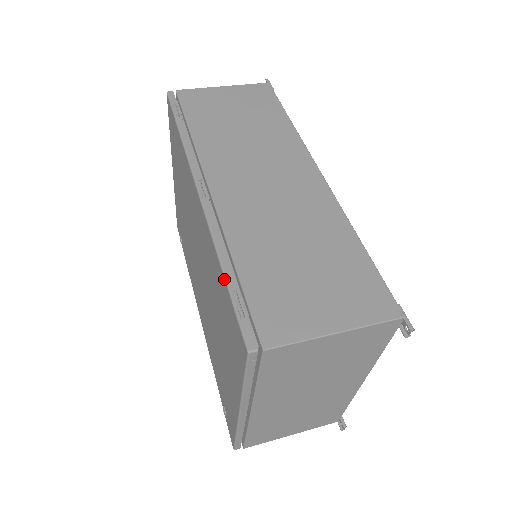
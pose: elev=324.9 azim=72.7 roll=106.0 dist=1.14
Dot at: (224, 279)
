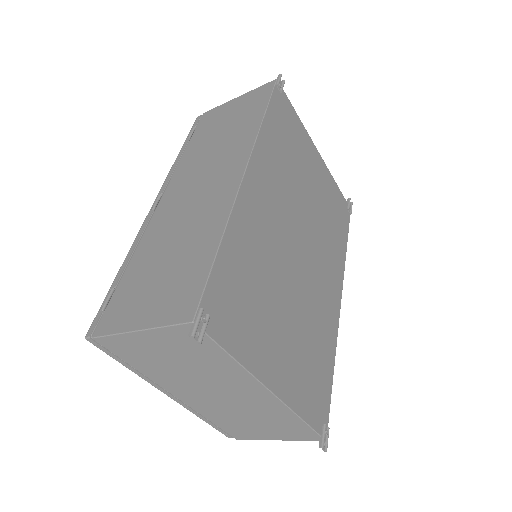
Dot at: (115, 279)
